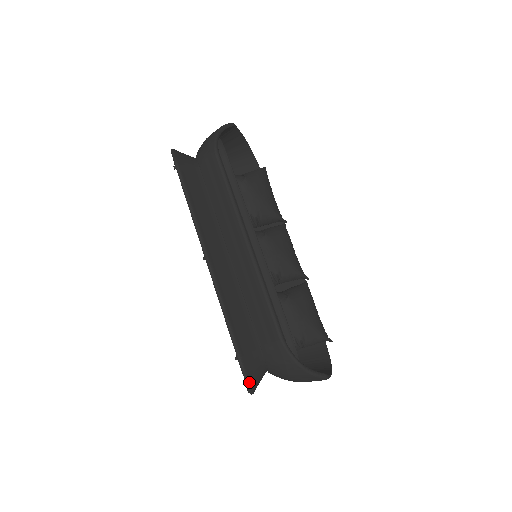
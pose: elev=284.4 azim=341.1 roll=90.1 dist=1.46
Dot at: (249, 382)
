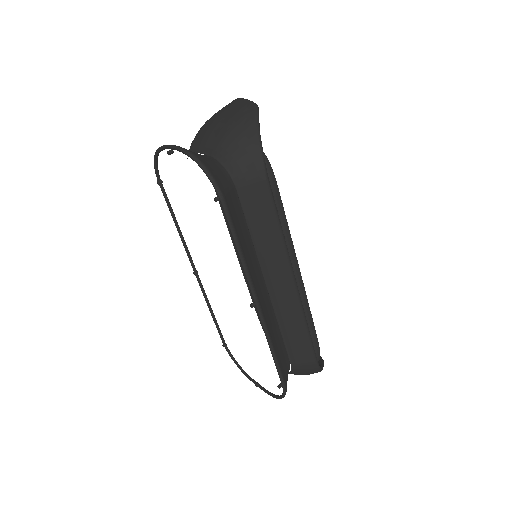
Dot at: (283, 397)
